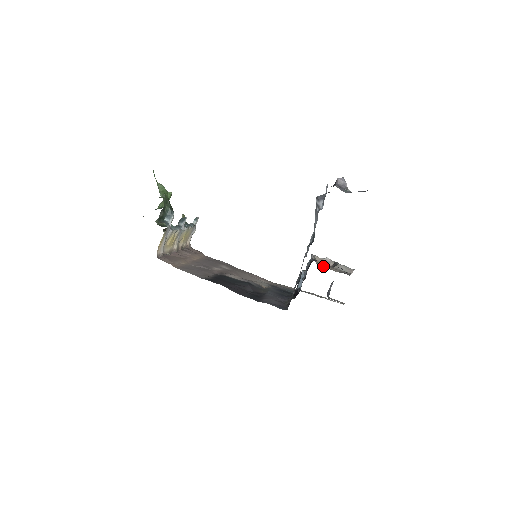
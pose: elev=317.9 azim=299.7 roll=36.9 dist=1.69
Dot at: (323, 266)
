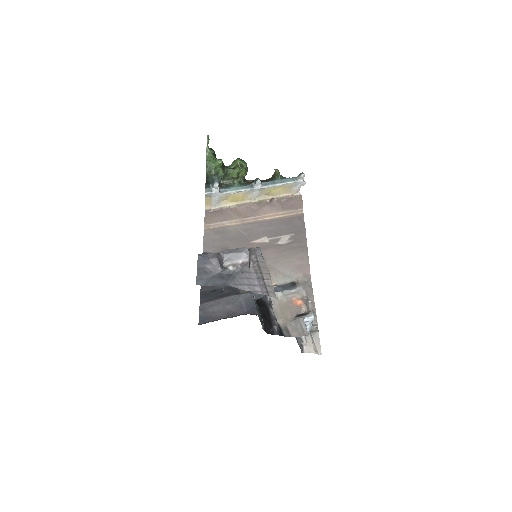
Dot at: (277, 309)
